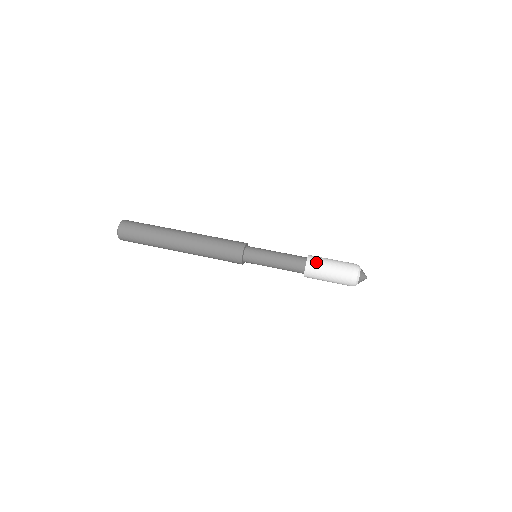
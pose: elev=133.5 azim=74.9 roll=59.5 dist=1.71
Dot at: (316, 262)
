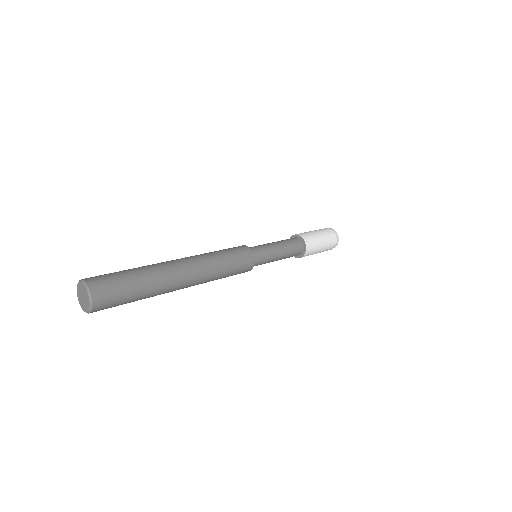
Dot at: (311, 240)
